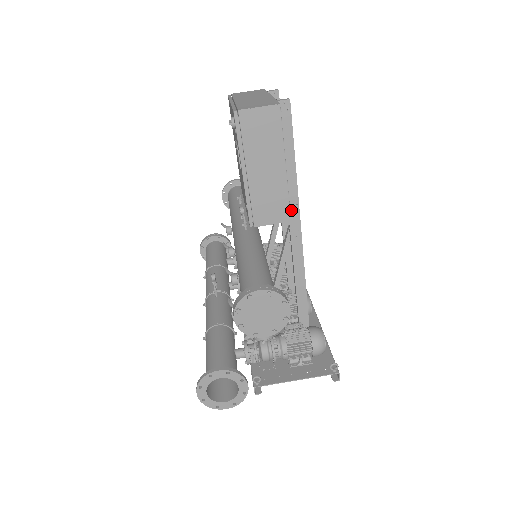
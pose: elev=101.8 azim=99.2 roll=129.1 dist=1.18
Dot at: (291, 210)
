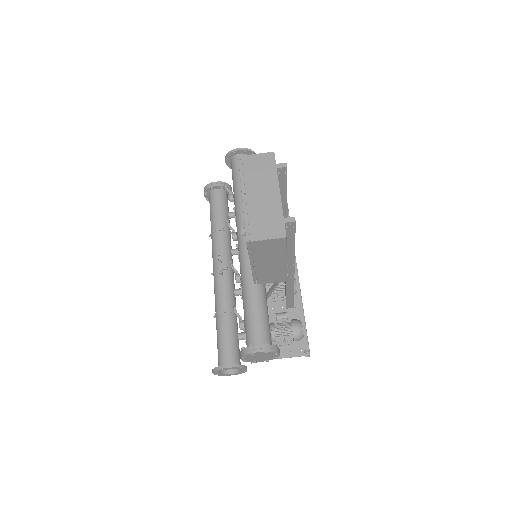
Dot at: (288, 266)
